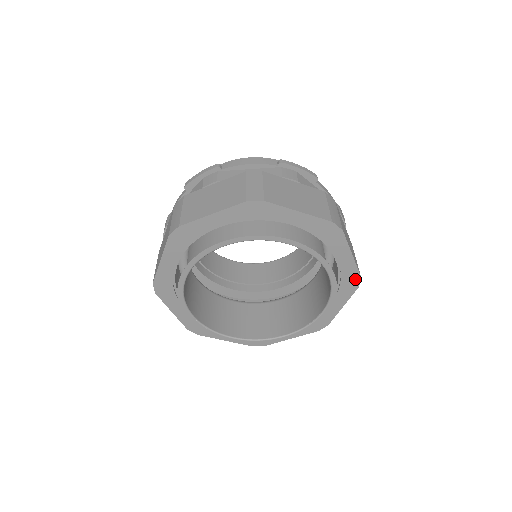
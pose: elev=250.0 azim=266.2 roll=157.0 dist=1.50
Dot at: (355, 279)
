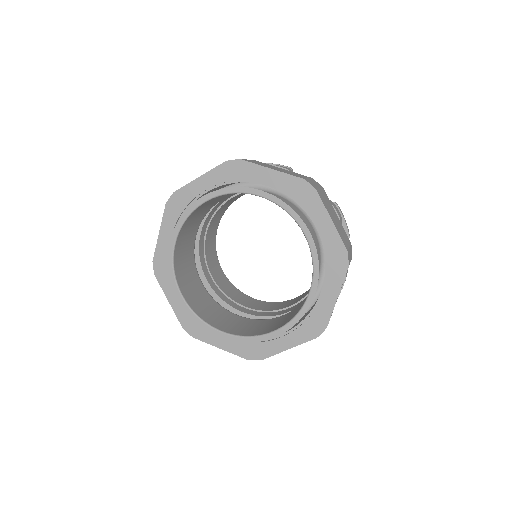
Dot at: (321, 326)
